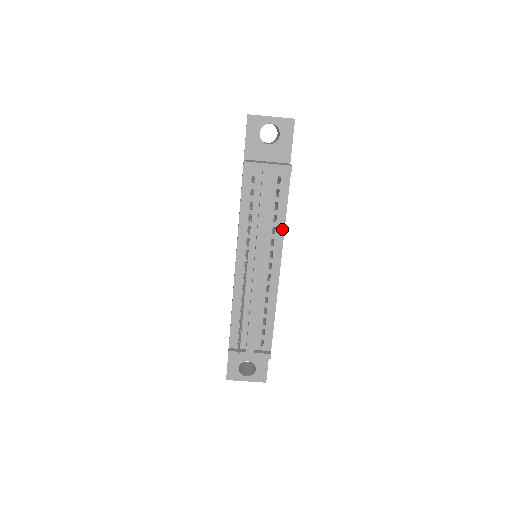
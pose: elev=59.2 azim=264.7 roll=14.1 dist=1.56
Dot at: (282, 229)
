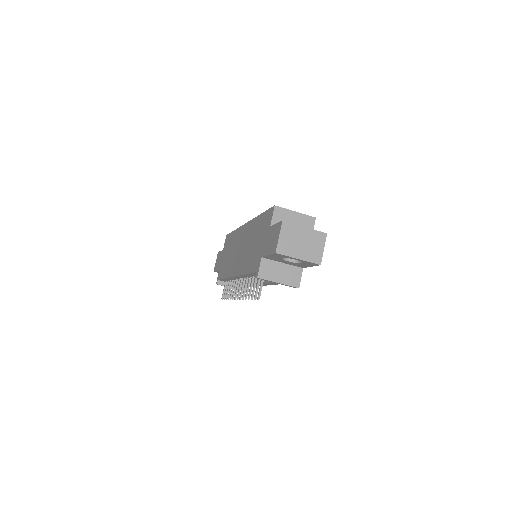
Dot at: occluded
